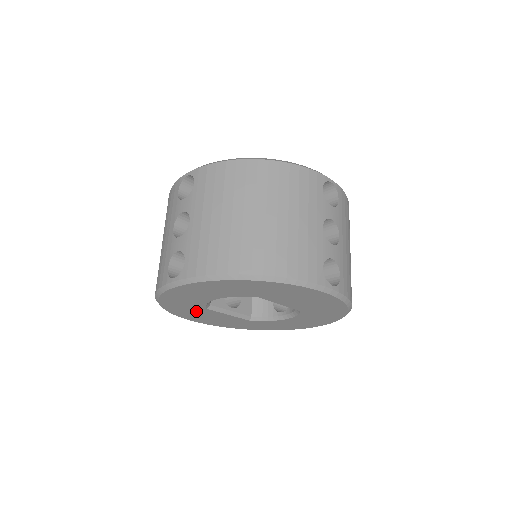
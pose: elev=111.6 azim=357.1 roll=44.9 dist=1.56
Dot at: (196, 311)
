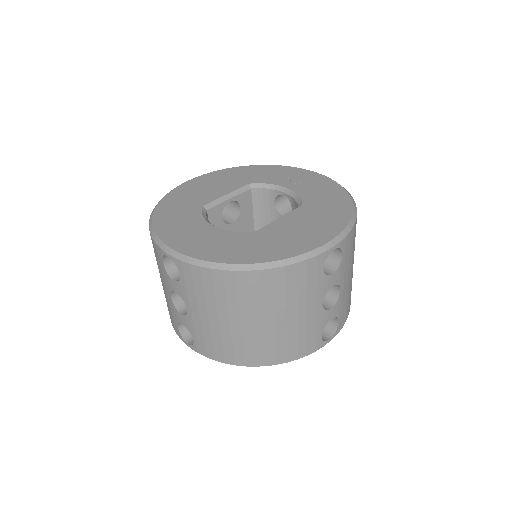
Dot at: occluded
